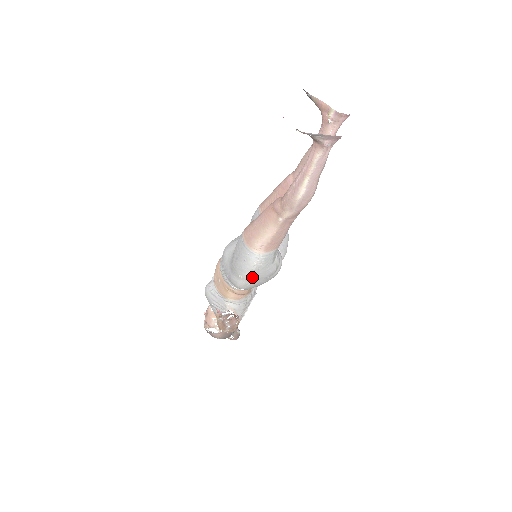
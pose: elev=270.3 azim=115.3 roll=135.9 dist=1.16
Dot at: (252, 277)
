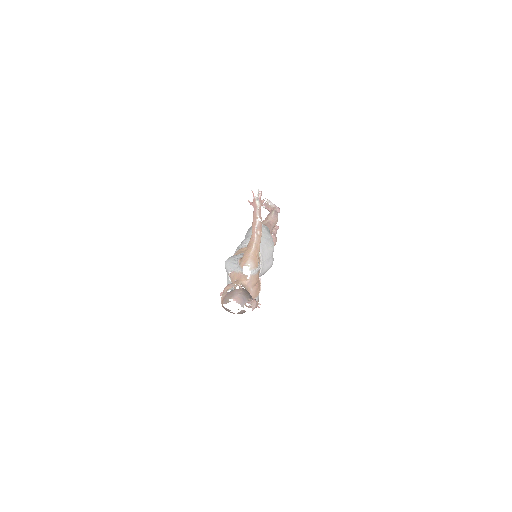
Dot at: occluded
